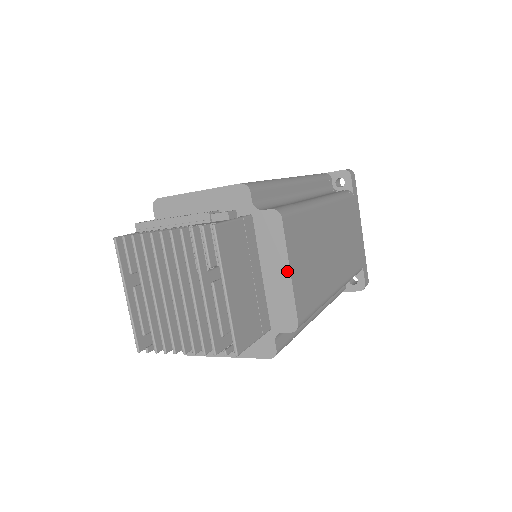
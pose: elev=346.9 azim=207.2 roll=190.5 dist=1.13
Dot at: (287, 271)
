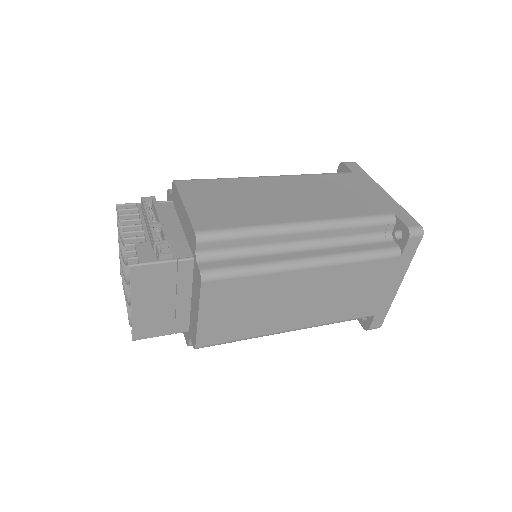
Dot at: (197, 315)
